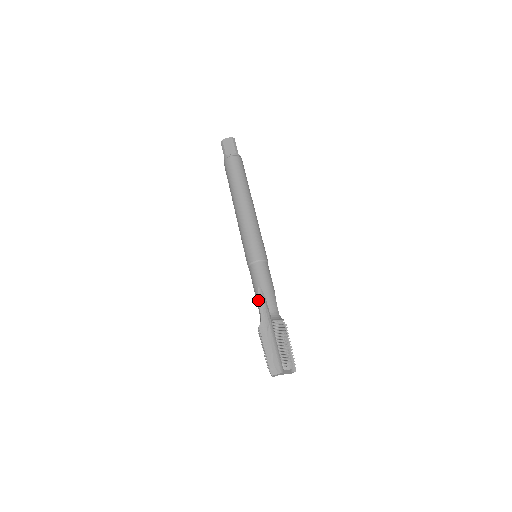
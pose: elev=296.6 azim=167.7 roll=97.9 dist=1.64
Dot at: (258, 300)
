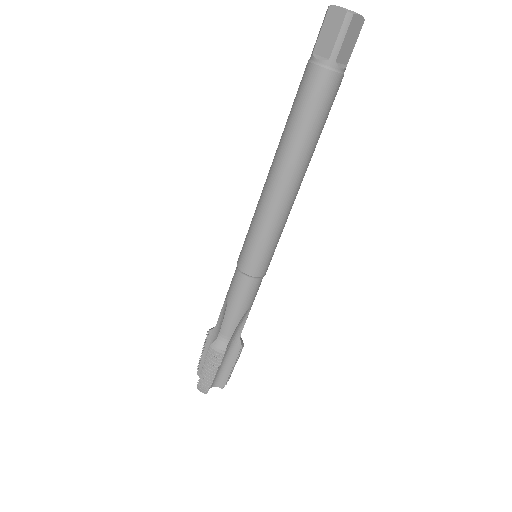
Dot at: occluded
